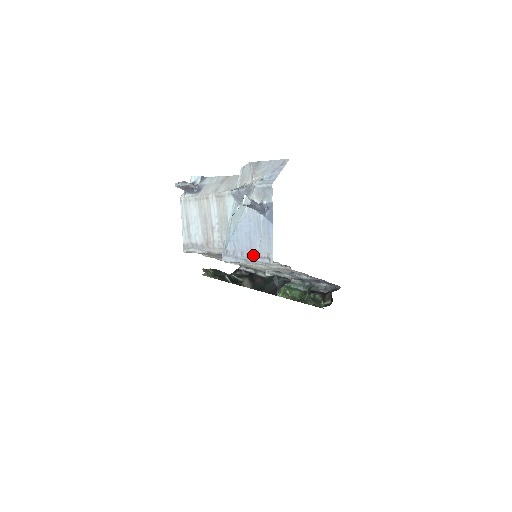
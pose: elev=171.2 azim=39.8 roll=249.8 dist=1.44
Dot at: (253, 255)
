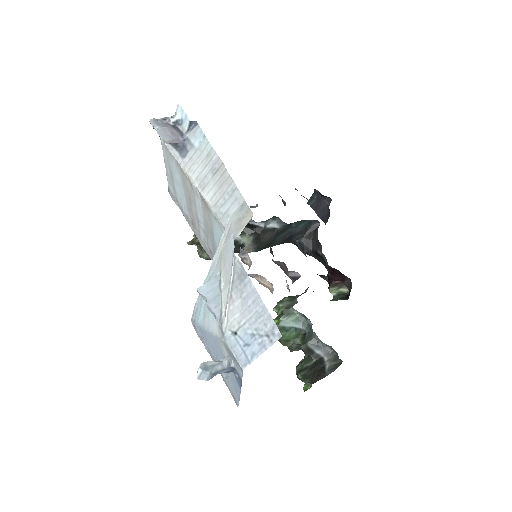
Dot at: occluded
